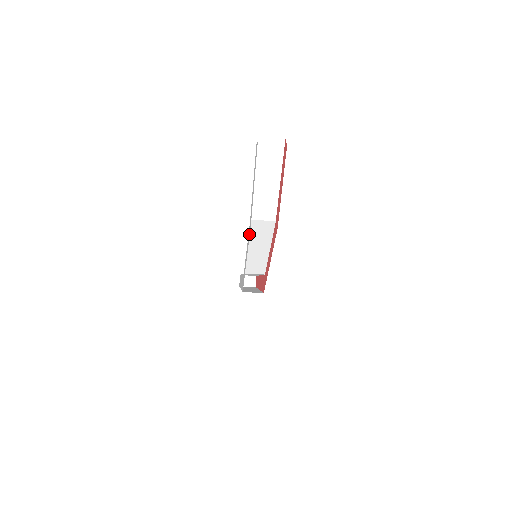
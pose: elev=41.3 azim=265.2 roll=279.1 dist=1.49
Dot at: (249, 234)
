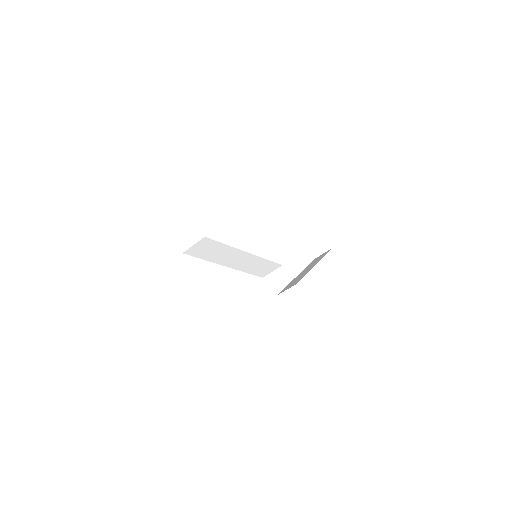
Dot at: occluded
